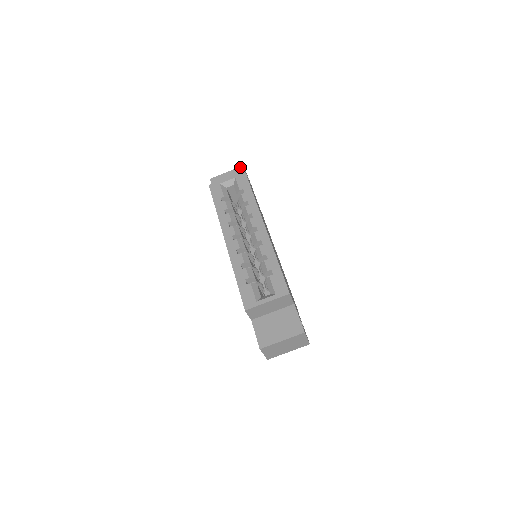
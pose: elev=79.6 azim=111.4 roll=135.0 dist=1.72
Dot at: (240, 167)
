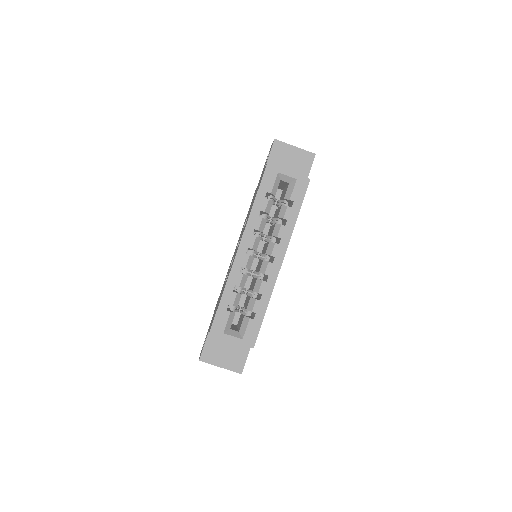
Dot at: (311, 153)
